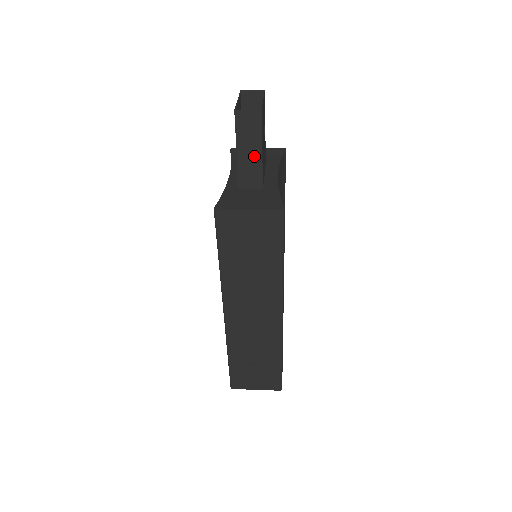
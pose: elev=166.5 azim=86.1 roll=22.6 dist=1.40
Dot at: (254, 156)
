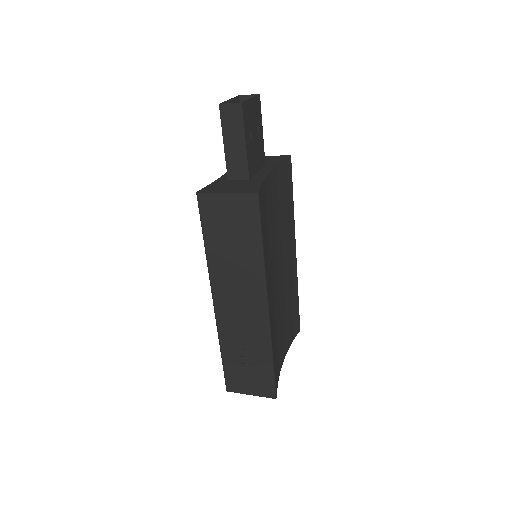
Dot at: (239, 148)
